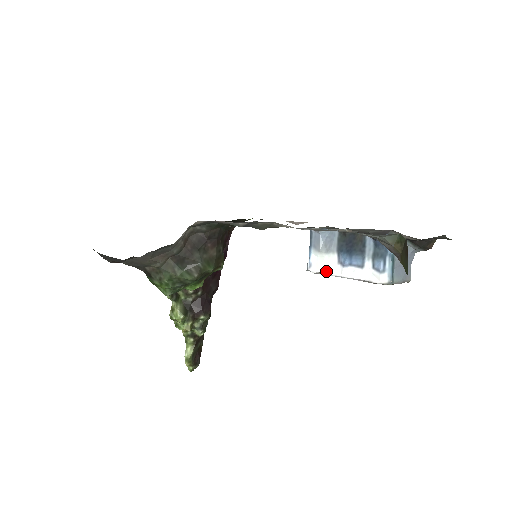
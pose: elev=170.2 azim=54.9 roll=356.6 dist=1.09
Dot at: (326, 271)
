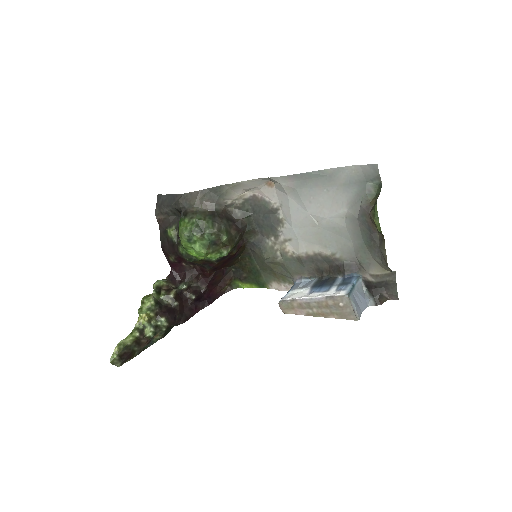
Dot at: (296, 297)
